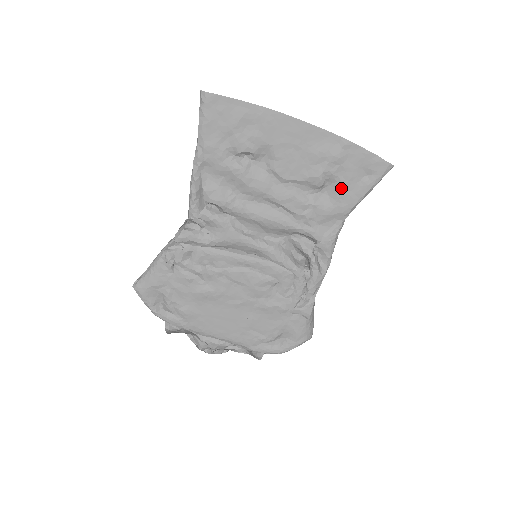
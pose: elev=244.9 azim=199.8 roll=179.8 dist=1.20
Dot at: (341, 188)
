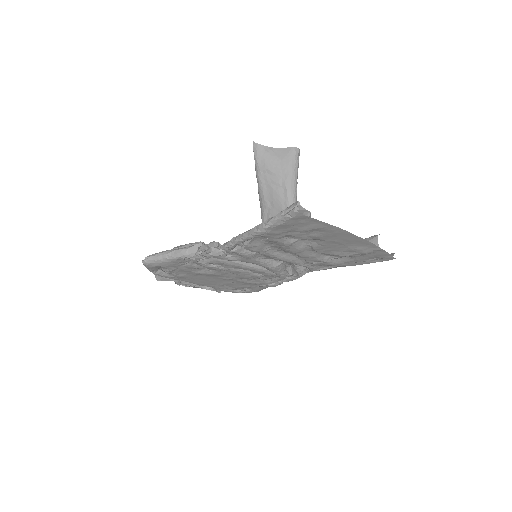
Dot at: (352, 260)
